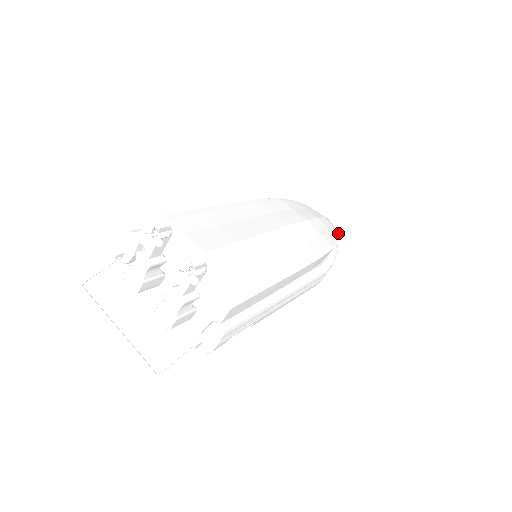
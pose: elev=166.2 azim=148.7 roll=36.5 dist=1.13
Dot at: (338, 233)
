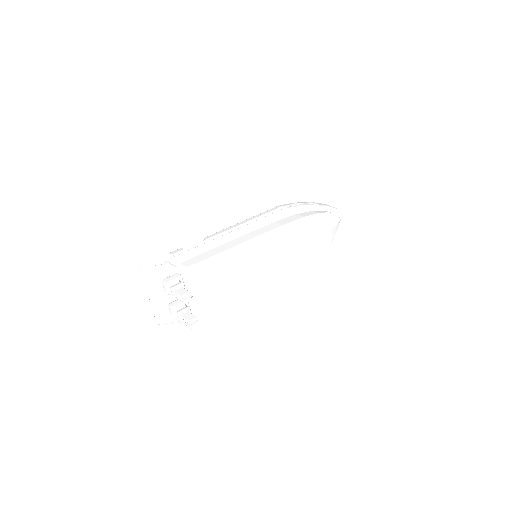
Dot at: (331, 242)
